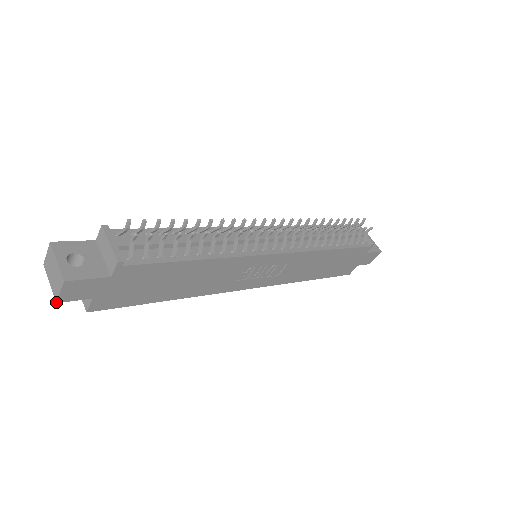
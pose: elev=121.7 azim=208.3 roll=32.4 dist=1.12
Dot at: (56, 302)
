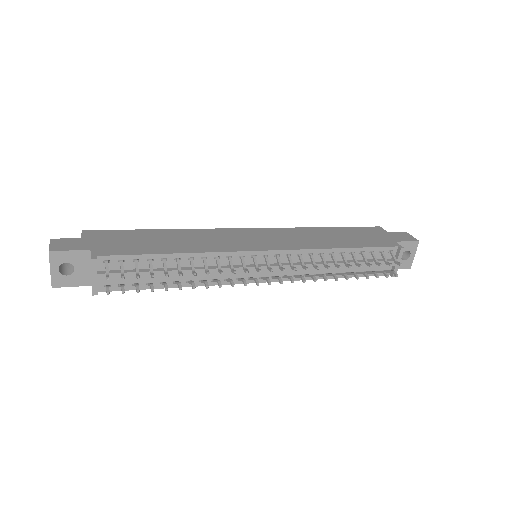
Dot at: occluded
